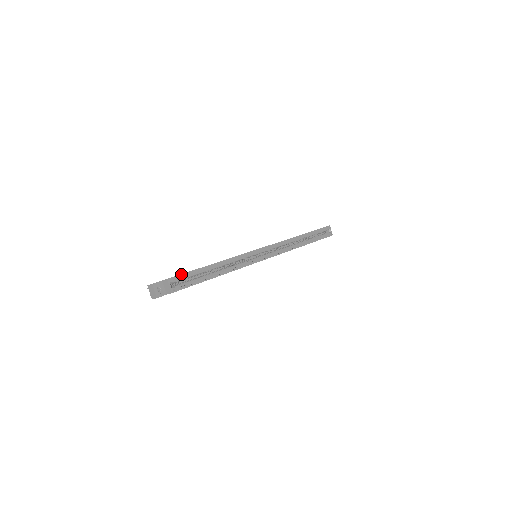
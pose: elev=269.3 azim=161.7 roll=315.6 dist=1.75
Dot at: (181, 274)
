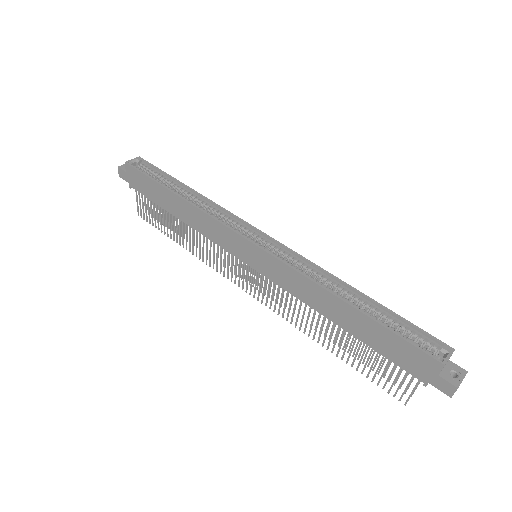
Dot at: (153, 165)
